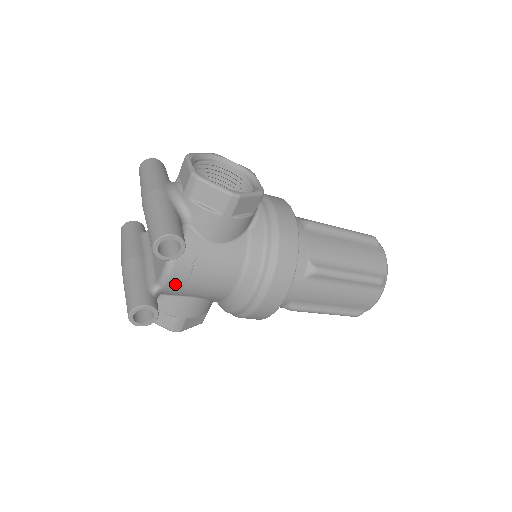
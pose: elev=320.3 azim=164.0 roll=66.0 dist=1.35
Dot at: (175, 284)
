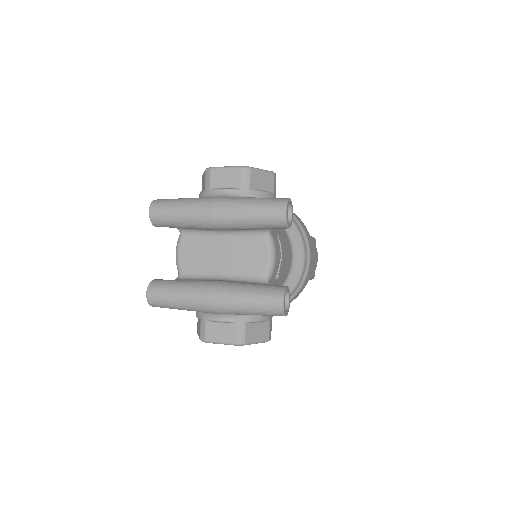
Dot at: (276, 269)
